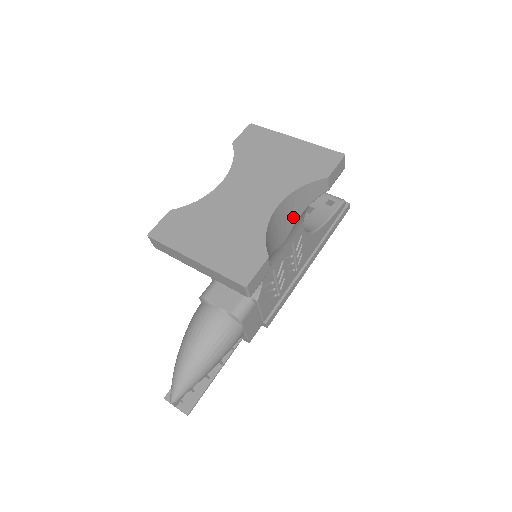
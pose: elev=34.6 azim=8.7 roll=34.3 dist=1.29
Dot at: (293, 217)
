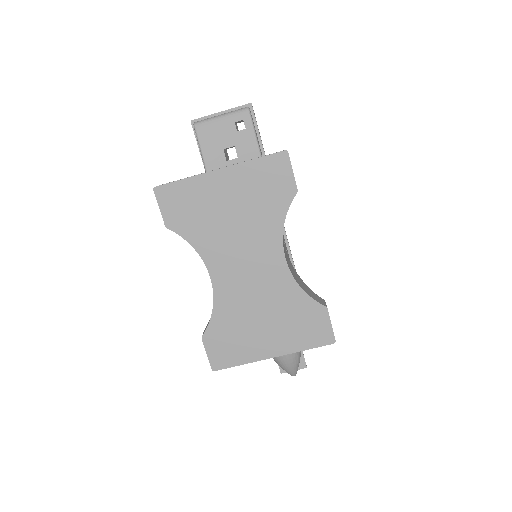
Dot at: occluded
